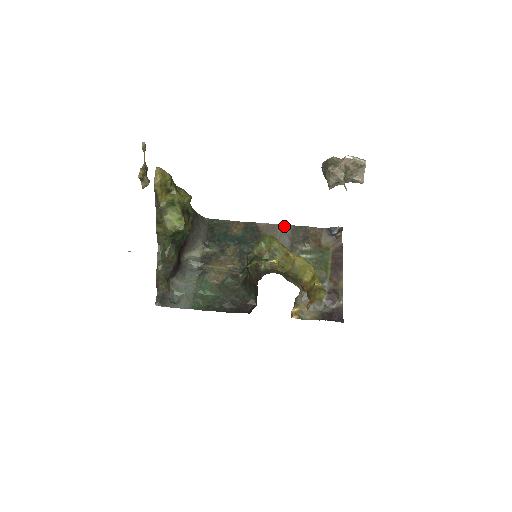
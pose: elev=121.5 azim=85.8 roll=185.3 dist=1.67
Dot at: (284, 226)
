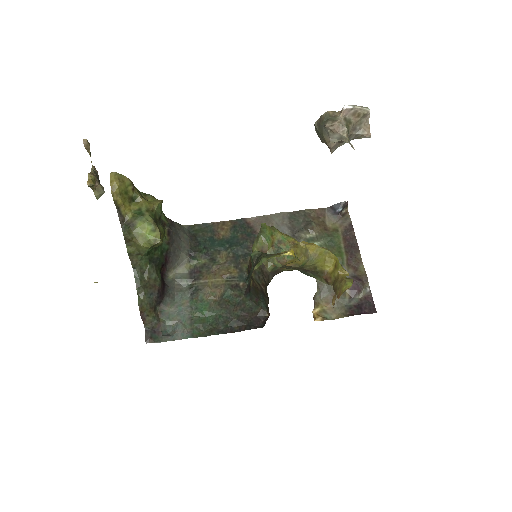
Dot at: (279, 215)
